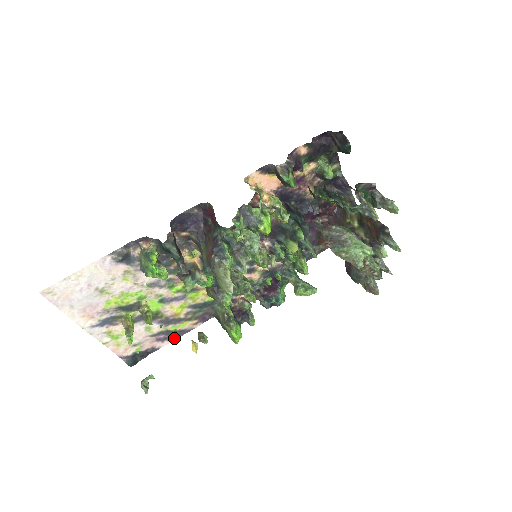
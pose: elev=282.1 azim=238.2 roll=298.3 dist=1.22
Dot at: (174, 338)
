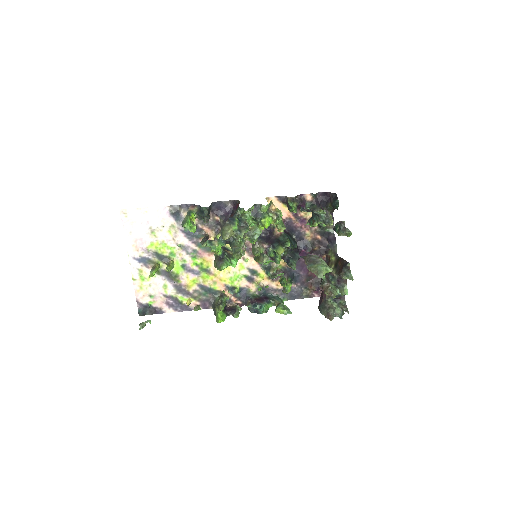
Dot at: (178, 310)
